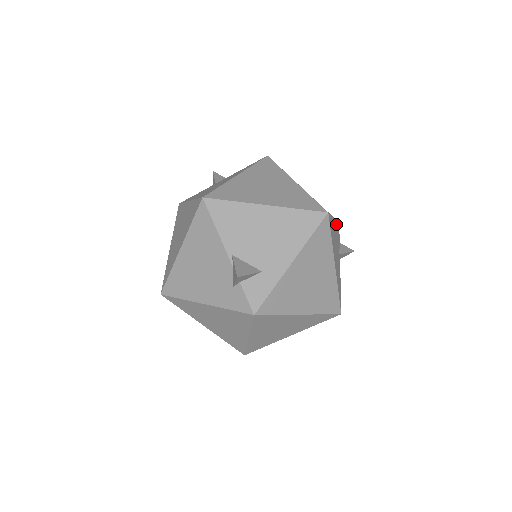
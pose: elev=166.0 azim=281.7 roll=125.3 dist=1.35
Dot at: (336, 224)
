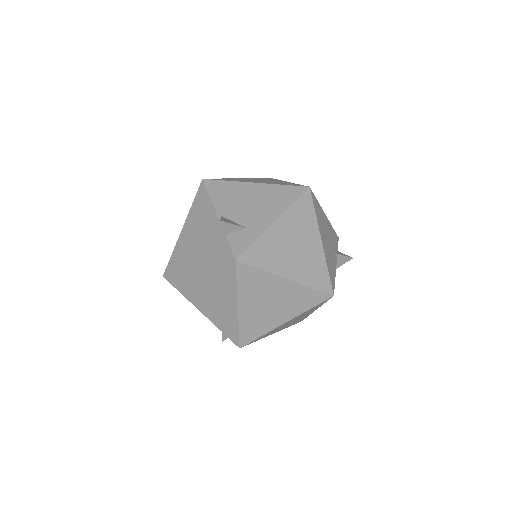
Dot at: (330, 226)
